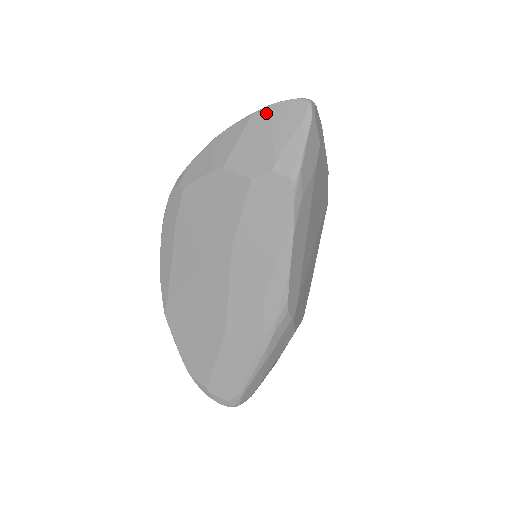
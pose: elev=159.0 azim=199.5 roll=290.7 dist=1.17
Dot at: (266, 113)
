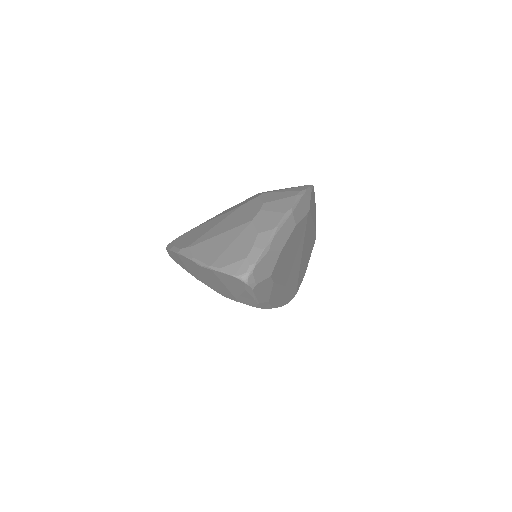
Dot at: (211, 272)
